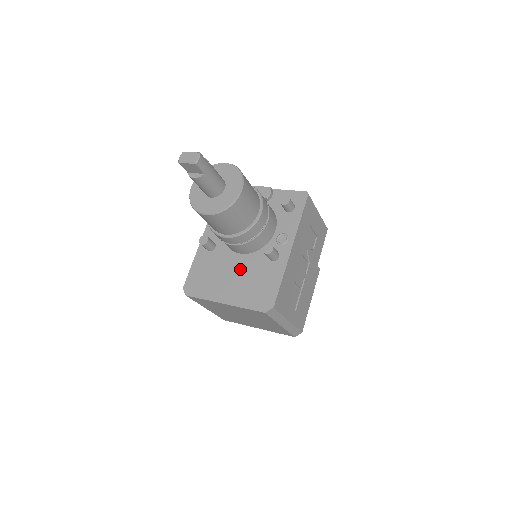
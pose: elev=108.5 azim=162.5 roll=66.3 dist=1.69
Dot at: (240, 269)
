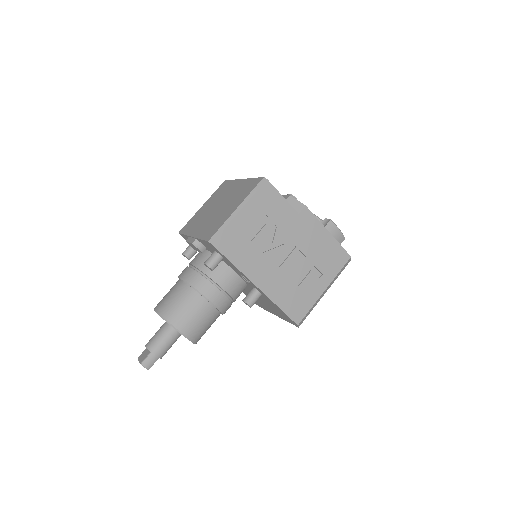
Dot at: occluded
